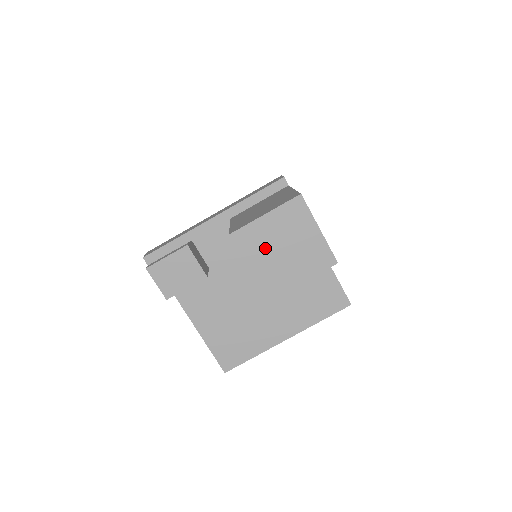
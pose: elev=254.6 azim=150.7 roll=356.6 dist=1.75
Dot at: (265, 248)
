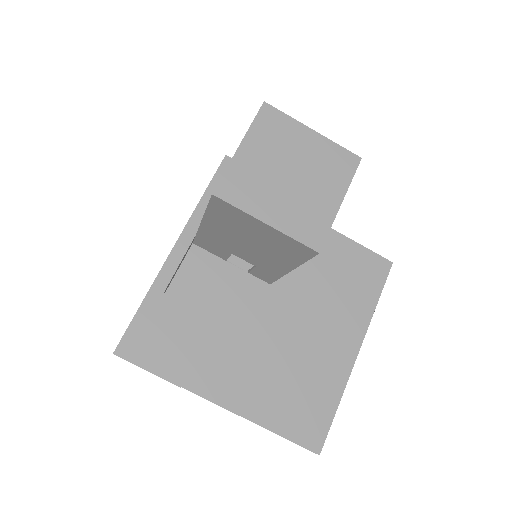
Dot at: (267, 187)
